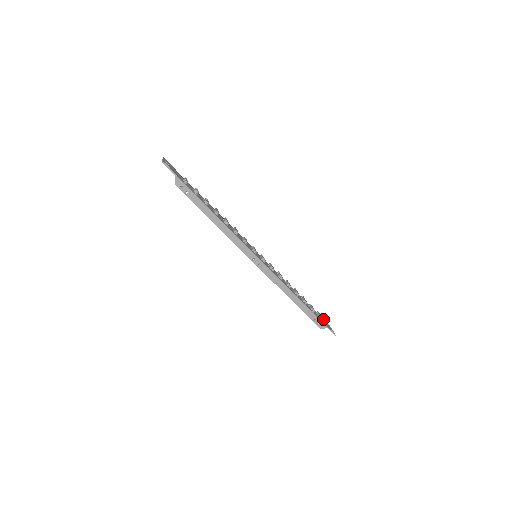
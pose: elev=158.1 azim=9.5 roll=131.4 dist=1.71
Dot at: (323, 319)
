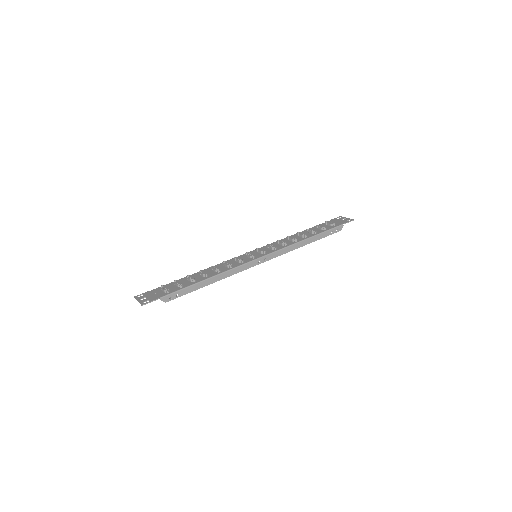
Dot at: (333, 220)
